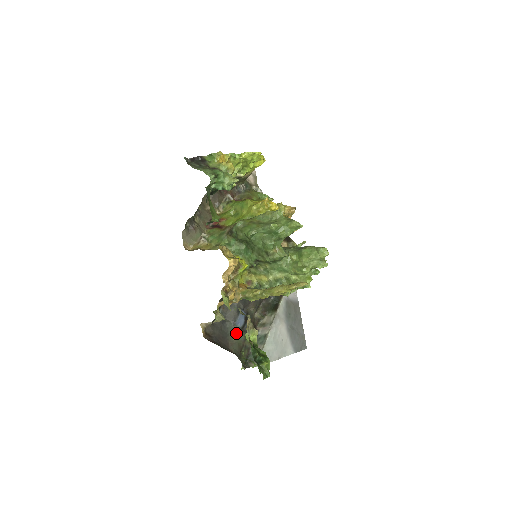
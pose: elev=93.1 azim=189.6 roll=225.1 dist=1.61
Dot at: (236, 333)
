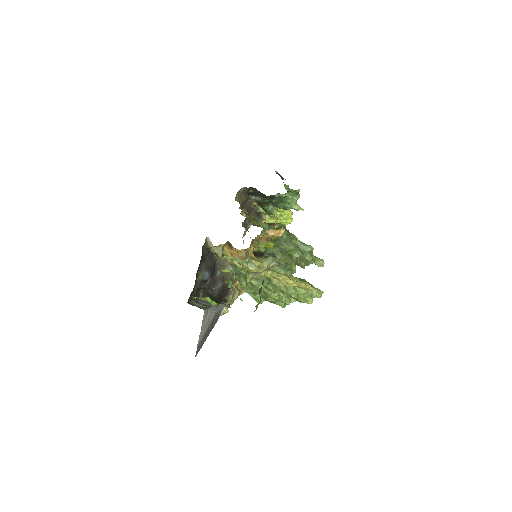
Dot at: (198, 278)
